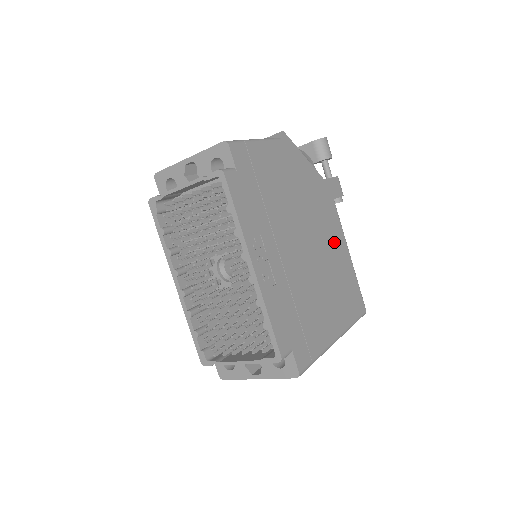
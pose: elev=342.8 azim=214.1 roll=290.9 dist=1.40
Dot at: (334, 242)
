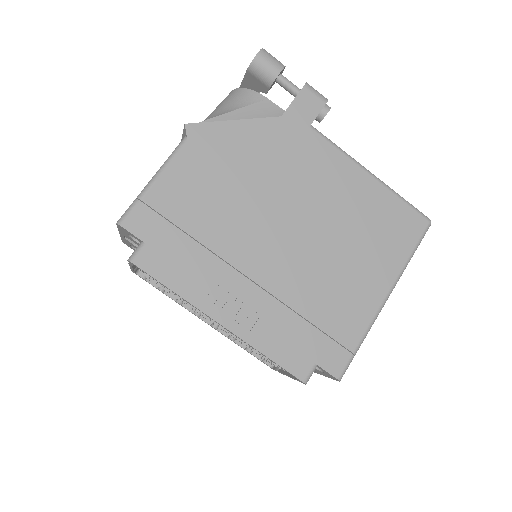
Dot at: (334, 184)
